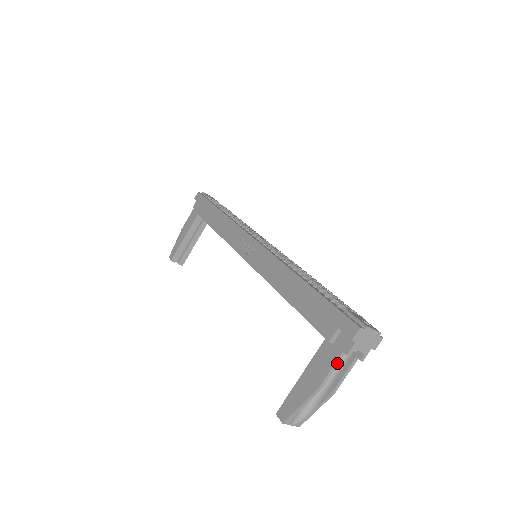
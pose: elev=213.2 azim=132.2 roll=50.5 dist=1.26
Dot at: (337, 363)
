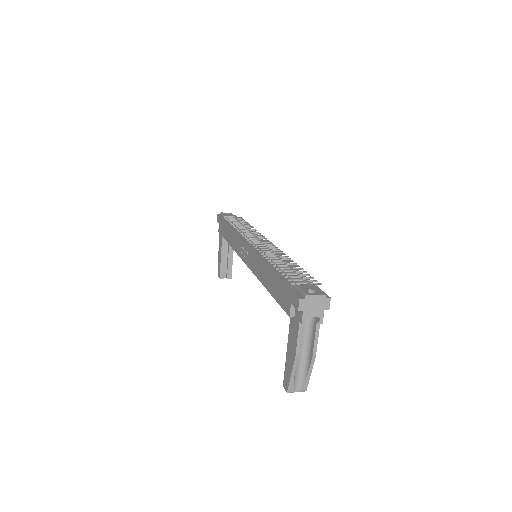
Dot at: (300, 332)
